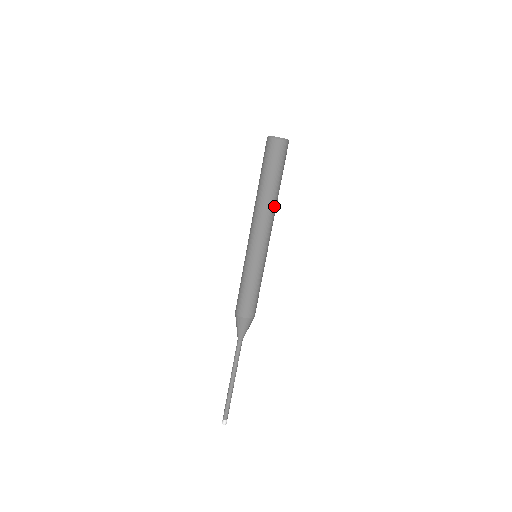
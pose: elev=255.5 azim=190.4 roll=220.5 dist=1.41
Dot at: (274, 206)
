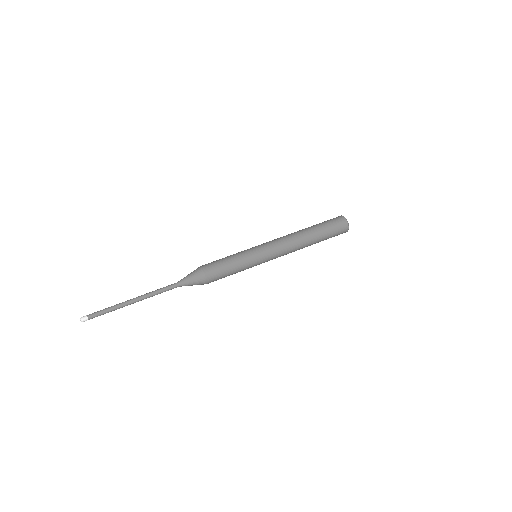
Dot at: (301, 241)
